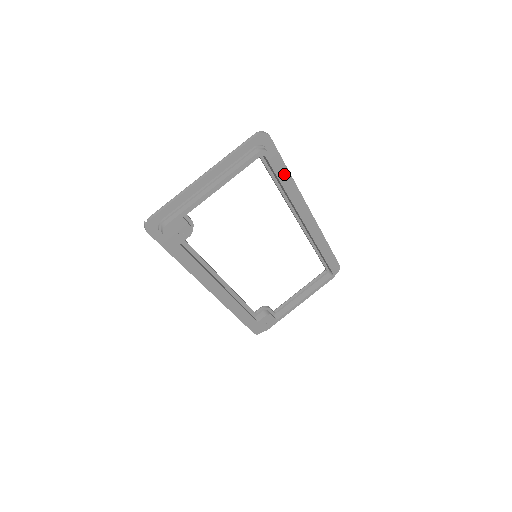
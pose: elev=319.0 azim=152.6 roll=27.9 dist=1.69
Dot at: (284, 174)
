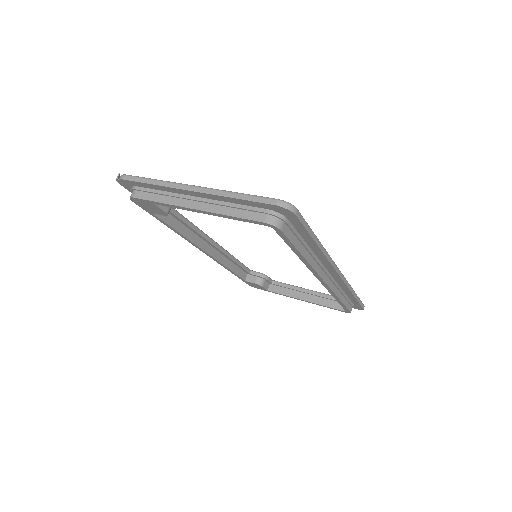
Dot at: (309, 242)
